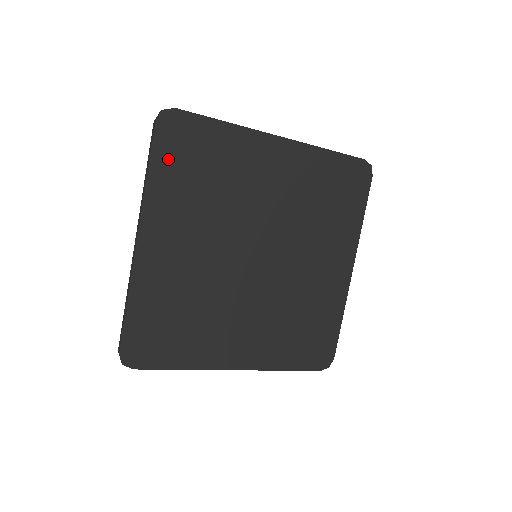
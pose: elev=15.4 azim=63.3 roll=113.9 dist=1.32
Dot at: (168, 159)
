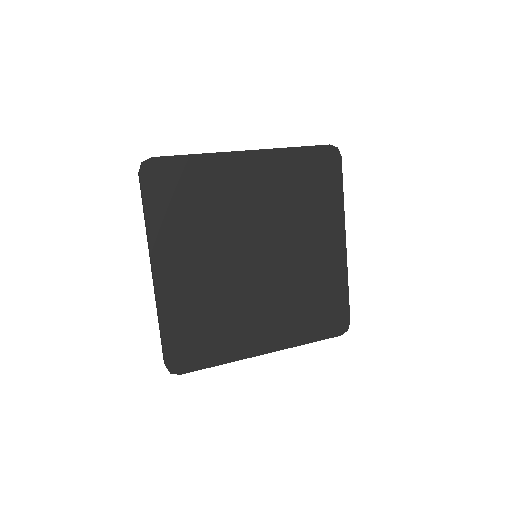
Dot at: (158, 200)
